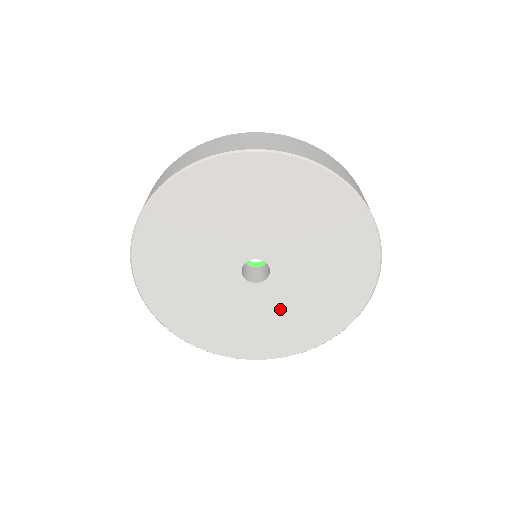
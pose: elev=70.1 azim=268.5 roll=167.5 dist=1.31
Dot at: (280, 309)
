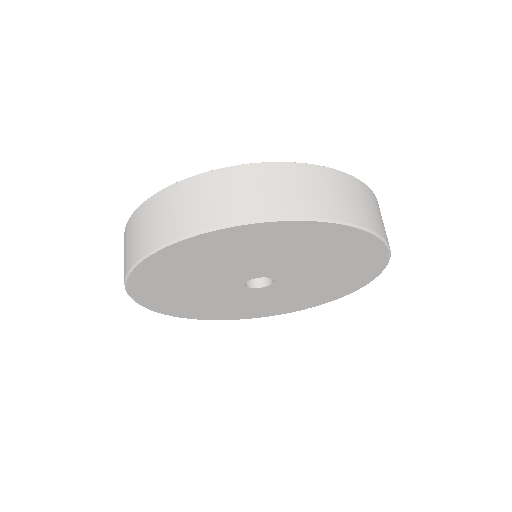
Dot at: (300, 289)
